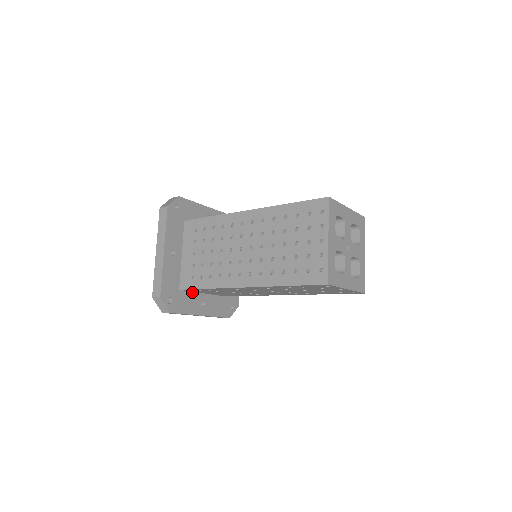
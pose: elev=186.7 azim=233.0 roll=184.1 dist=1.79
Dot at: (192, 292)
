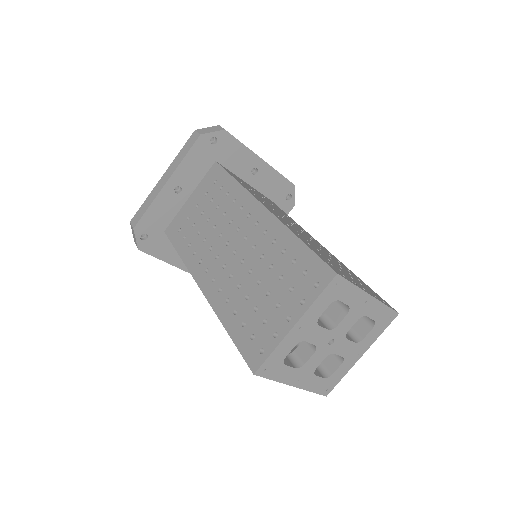
Dot at: occluded
